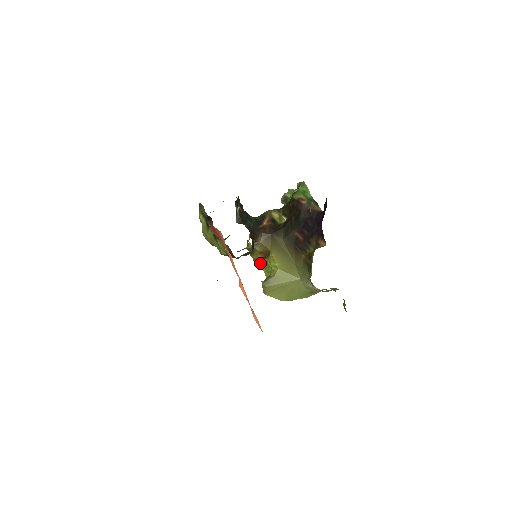
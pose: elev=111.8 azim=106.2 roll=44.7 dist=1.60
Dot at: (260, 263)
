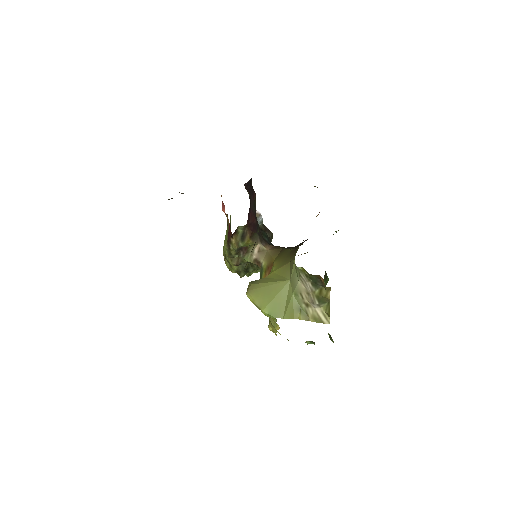
Dot at: occluded
